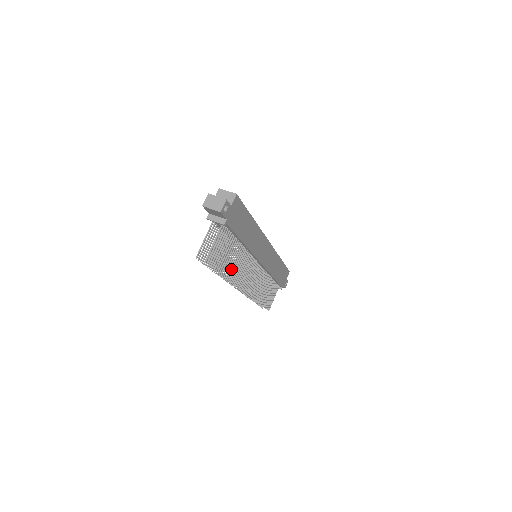
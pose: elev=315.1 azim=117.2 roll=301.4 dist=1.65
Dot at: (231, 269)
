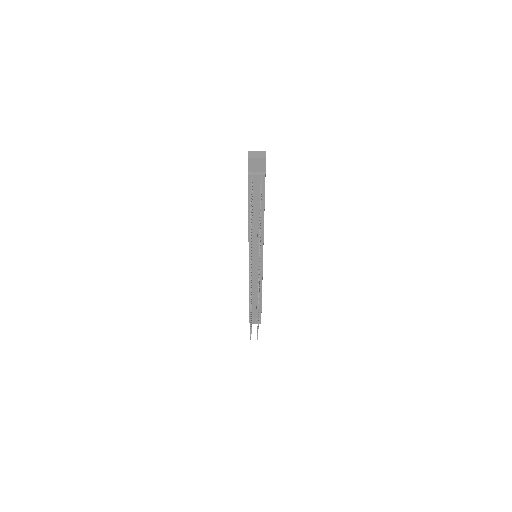
Dot at: occluded
